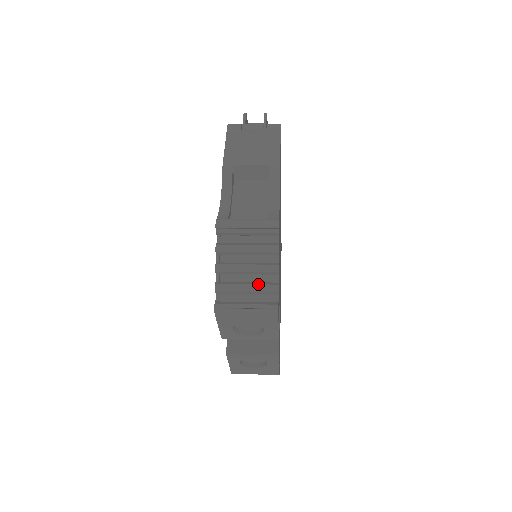
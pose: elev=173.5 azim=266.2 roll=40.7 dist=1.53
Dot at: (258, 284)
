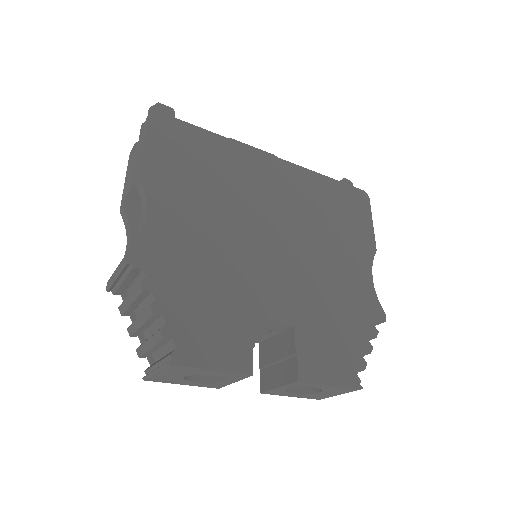
Dot at: (151, 336)
